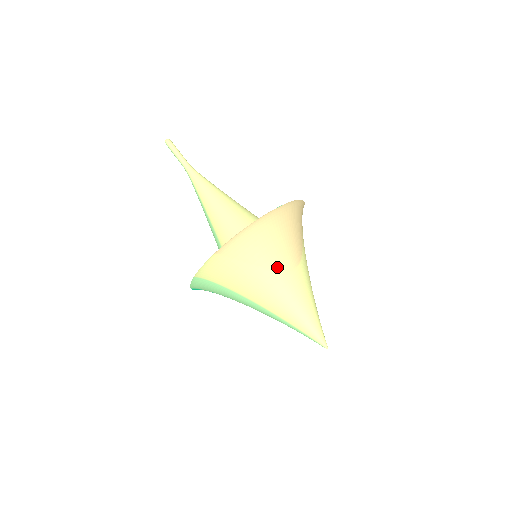
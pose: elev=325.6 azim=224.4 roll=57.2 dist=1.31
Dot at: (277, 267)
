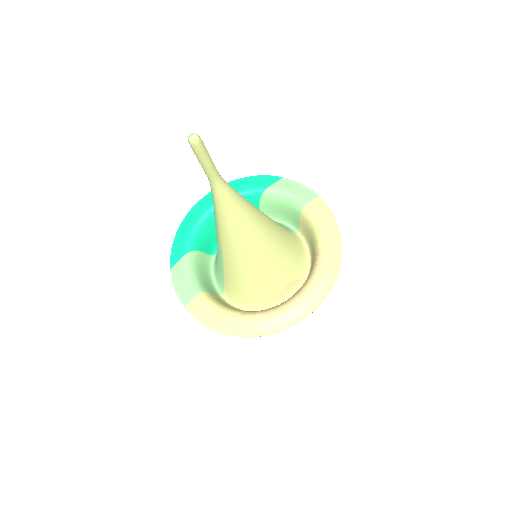
Dot at: occluded
